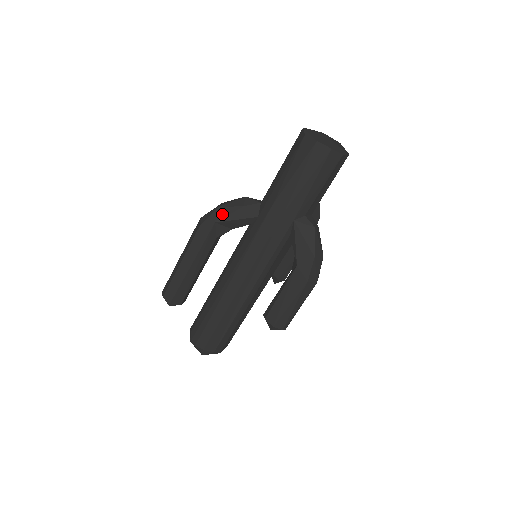
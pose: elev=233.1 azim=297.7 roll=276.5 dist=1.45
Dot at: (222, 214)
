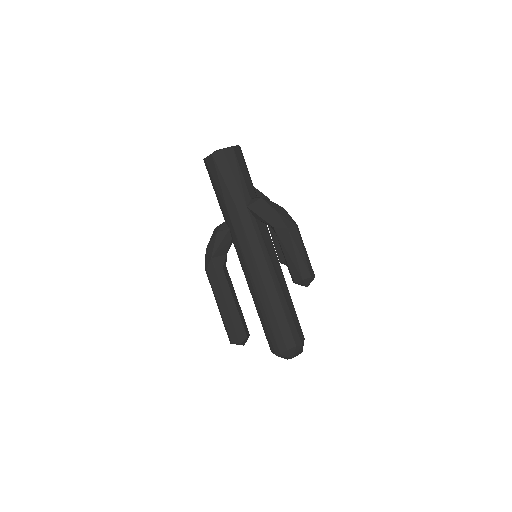
Dot at: (211, 250)
